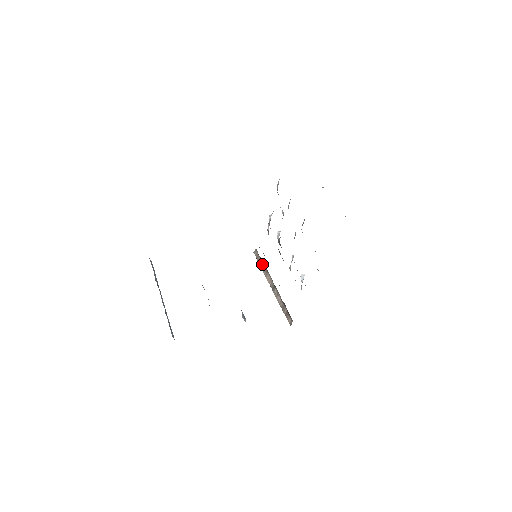
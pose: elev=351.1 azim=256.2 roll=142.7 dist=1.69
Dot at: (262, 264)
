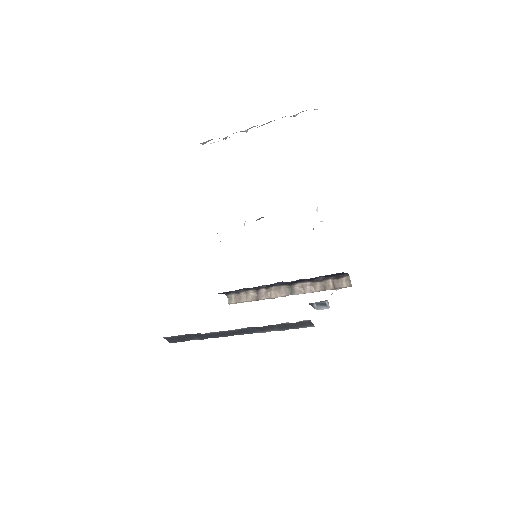
Dot at: (252, 295)
